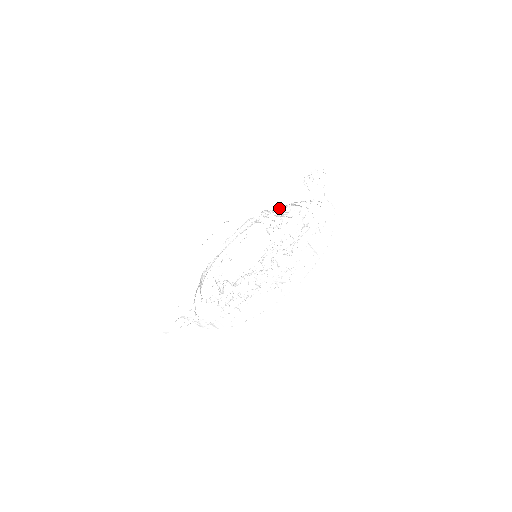
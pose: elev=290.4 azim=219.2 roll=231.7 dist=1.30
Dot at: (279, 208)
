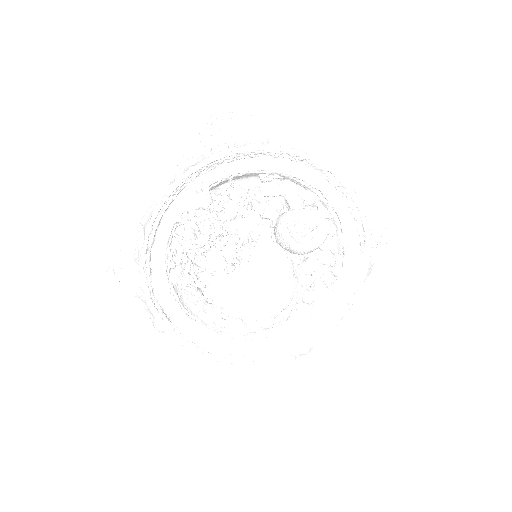
Dot at: (345, 304)
